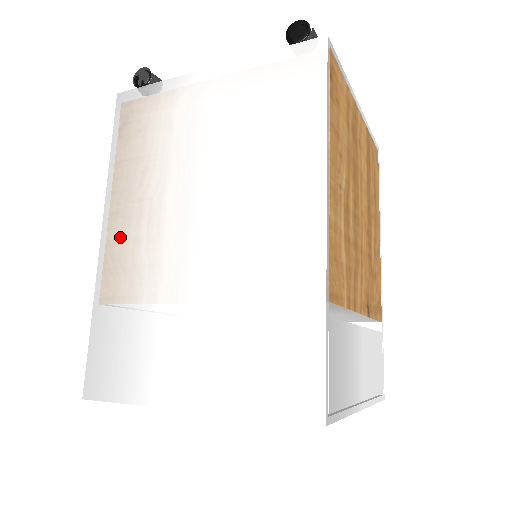
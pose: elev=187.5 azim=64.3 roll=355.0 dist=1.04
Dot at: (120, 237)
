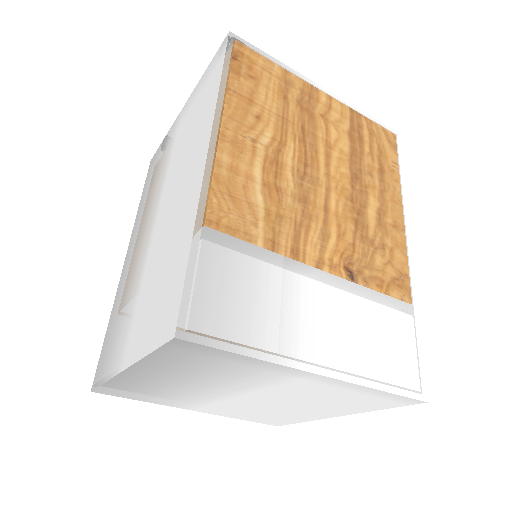
Dot at: (130, 254)
